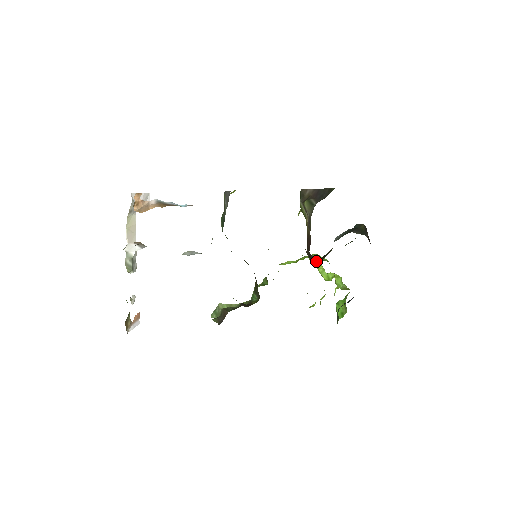
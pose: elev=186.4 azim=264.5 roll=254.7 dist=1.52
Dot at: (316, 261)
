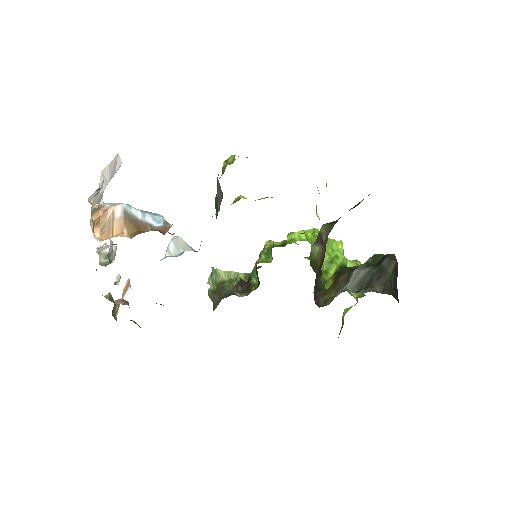
Dot at: (329, 267)
